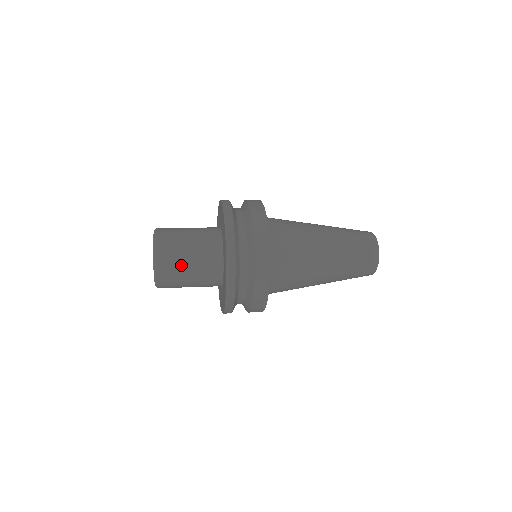
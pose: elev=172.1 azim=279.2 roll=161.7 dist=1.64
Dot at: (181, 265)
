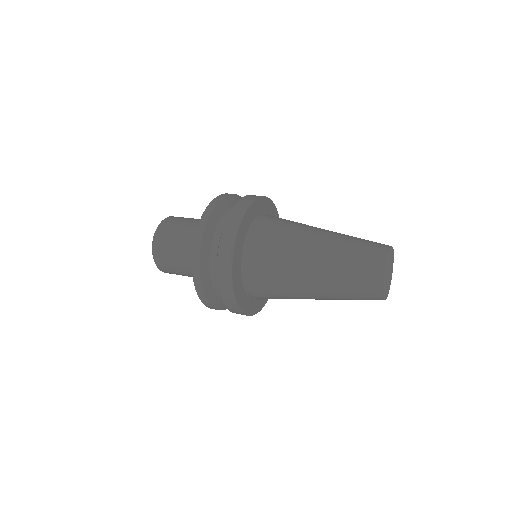
Dot at: (172, 259)
